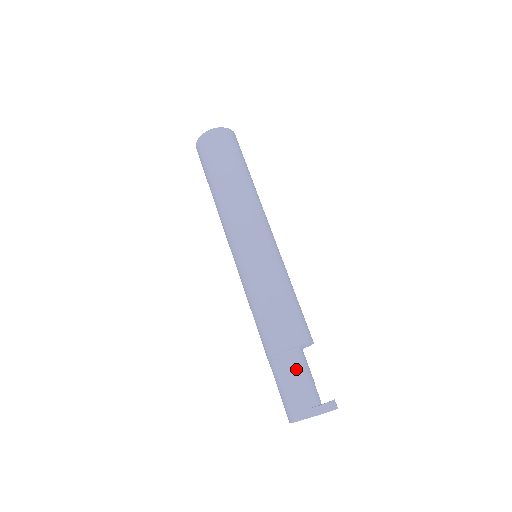
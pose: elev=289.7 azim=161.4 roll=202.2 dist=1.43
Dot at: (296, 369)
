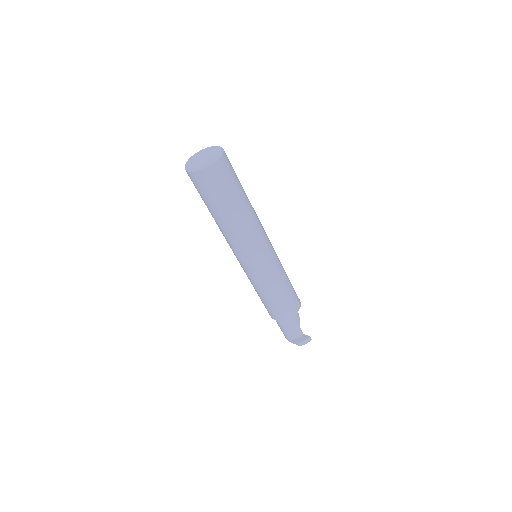
Dot at: (285, 324)
